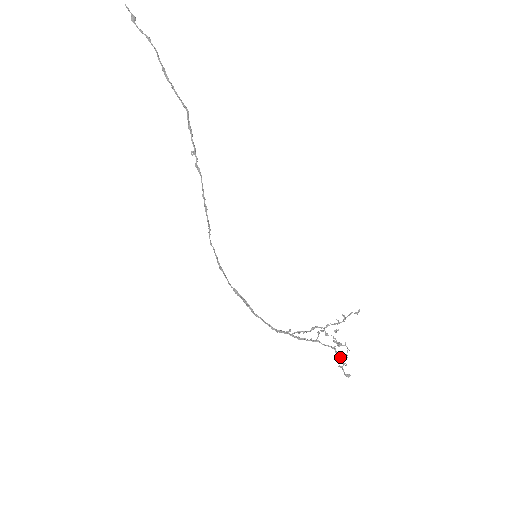
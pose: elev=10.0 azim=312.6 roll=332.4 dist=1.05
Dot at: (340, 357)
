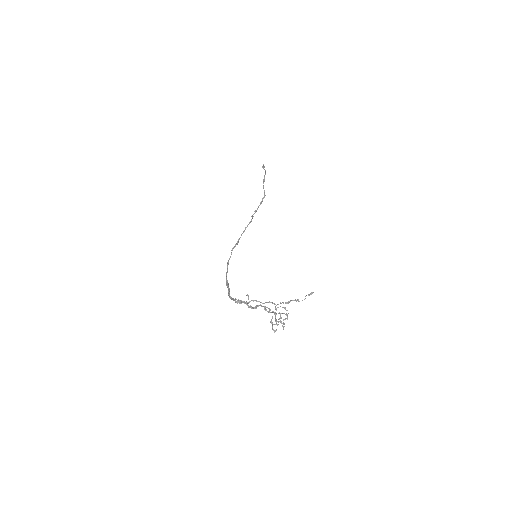
Dot at: (277, 321)
